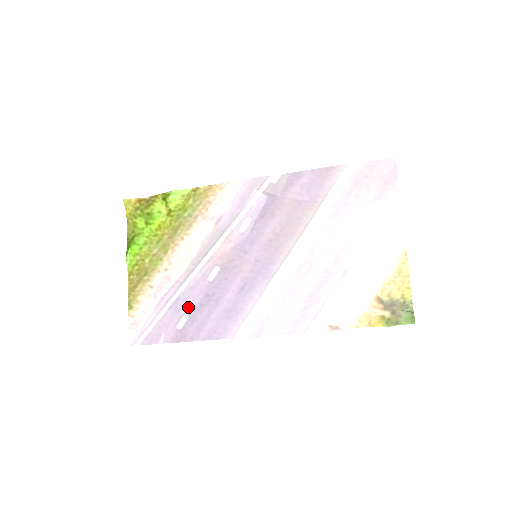
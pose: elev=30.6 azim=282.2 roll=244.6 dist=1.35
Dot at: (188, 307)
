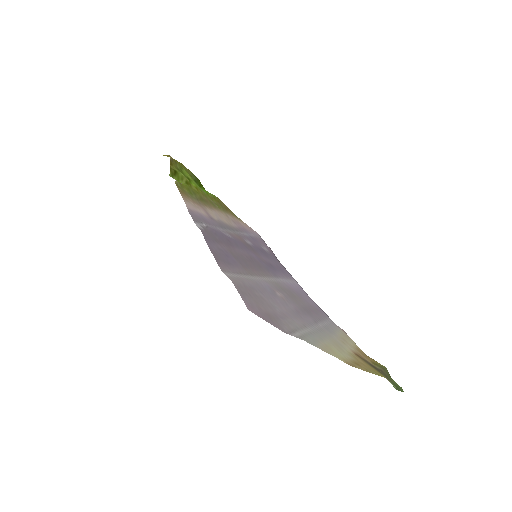
Dot at: (259, 245)
